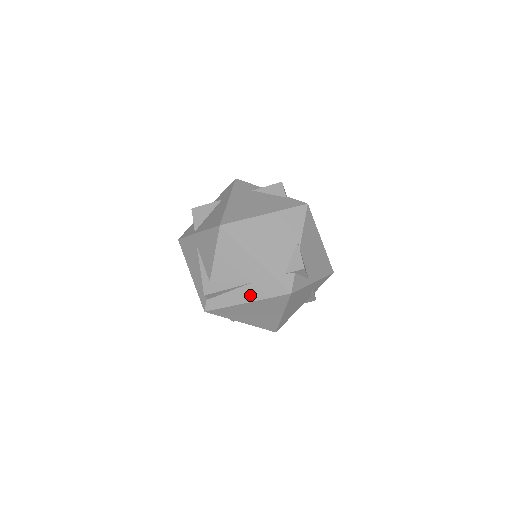
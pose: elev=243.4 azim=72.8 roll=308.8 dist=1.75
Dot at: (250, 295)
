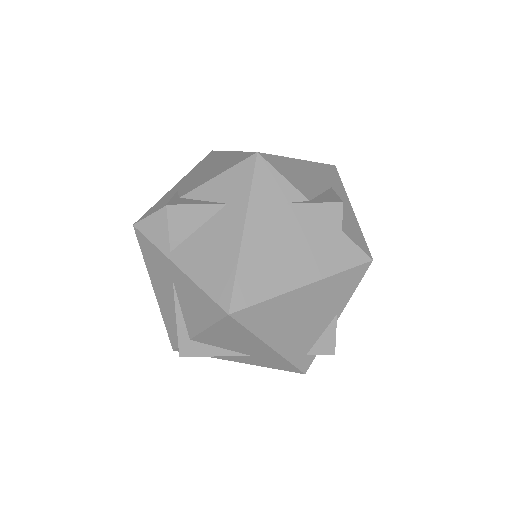
Dot at: (246, 361)
